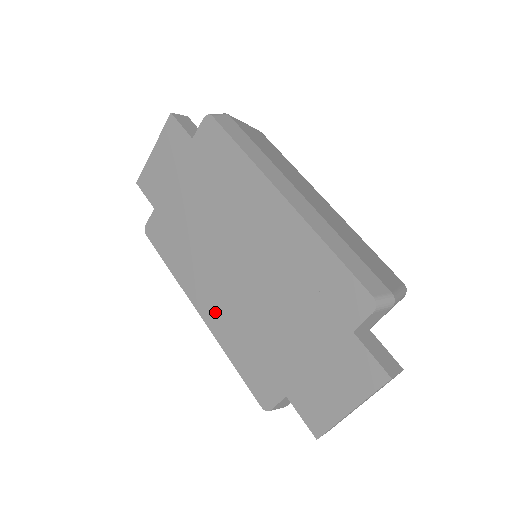
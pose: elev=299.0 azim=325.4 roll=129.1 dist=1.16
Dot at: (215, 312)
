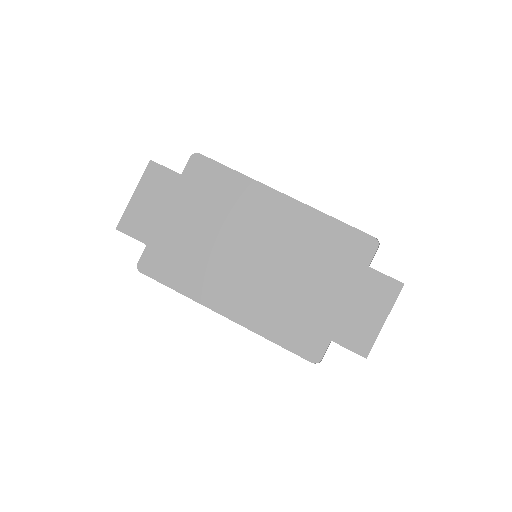
Dot at: (243, 307)
